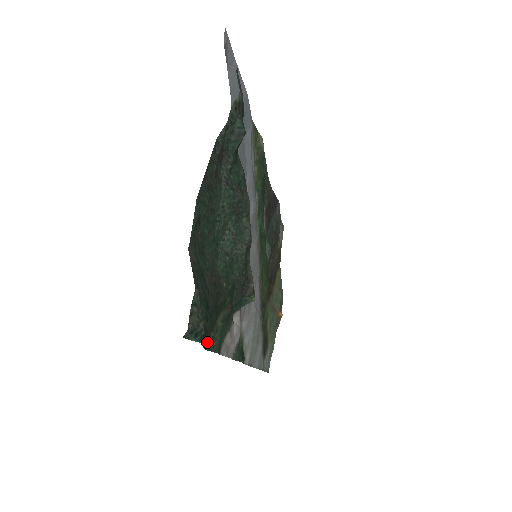
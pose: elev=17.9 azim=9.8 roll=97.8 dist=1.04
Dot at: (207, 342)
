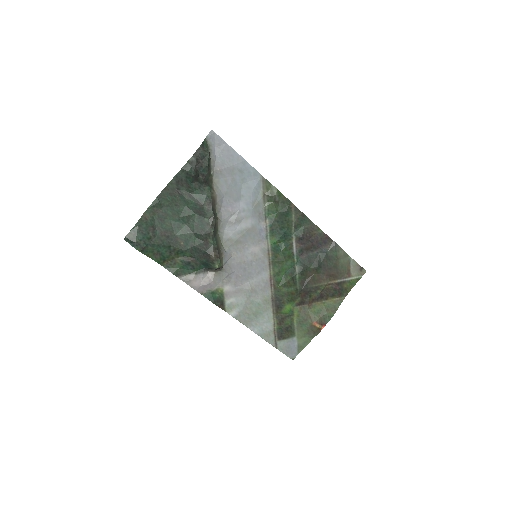
Dot at: (140, 250)
